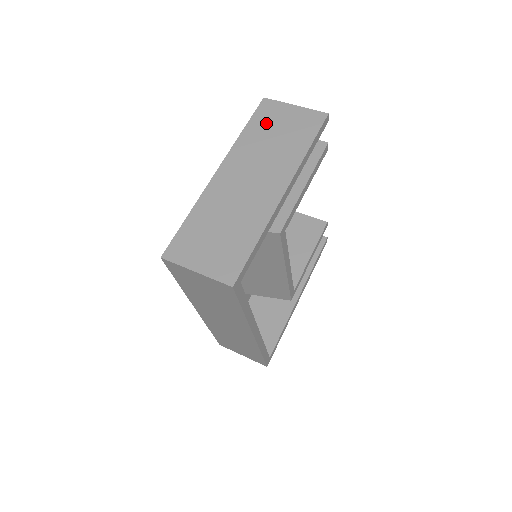
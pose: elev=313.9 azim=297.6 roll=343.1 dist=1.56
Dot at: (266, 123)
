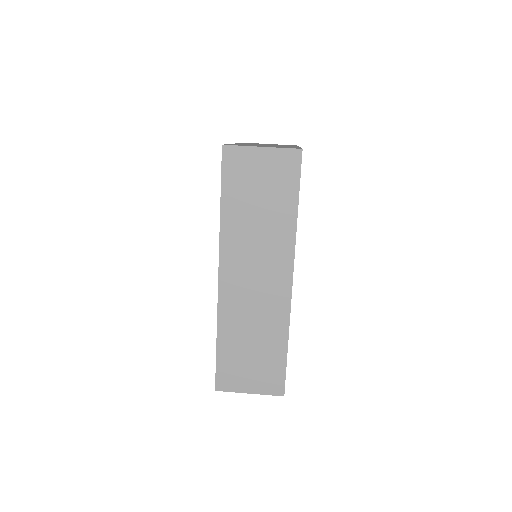
Dot at: occluded
